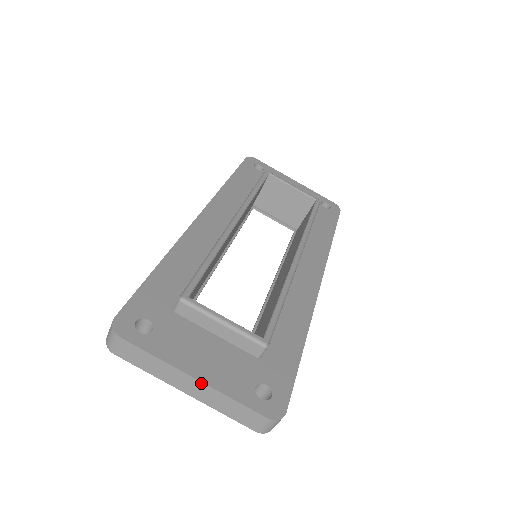
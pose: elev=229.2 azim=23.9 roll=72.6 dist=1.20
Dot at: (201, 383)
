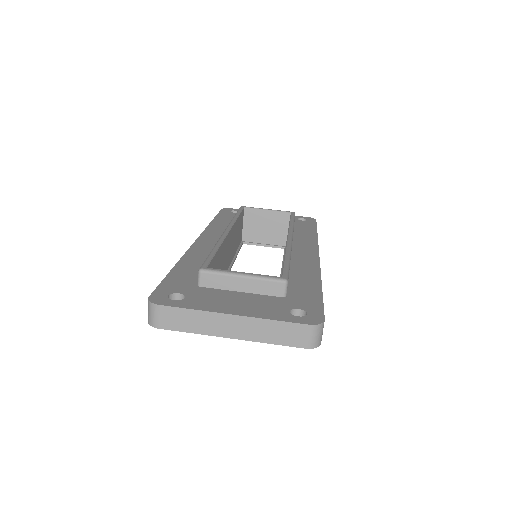
Dot at: (241, 317)
